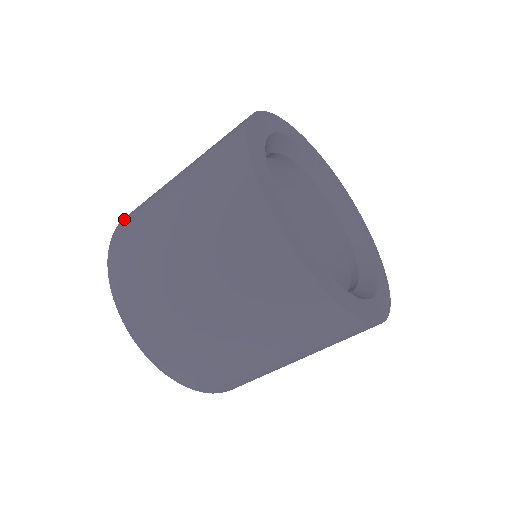
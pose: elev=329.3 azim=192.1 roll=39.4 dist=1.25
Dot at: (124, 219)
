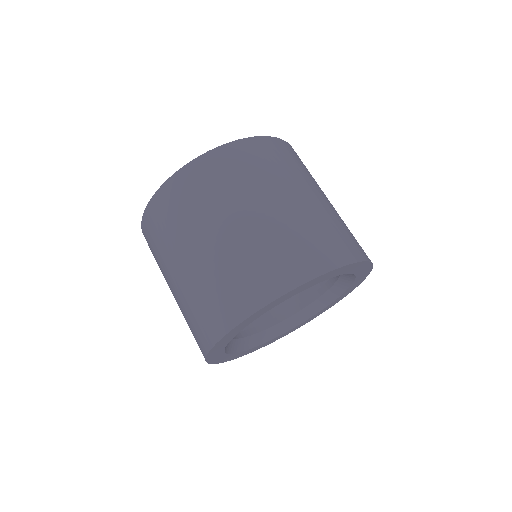
Dot at: (222, 153)
